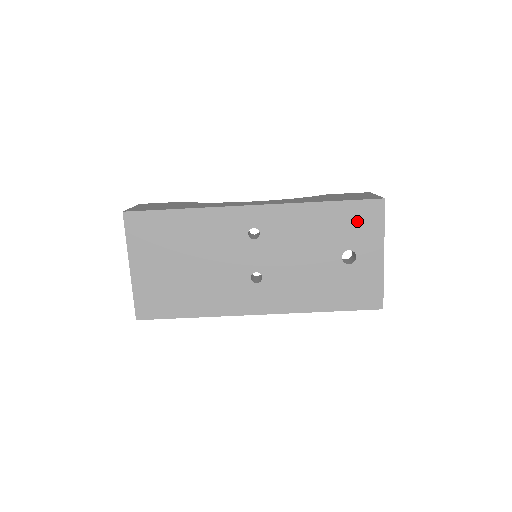
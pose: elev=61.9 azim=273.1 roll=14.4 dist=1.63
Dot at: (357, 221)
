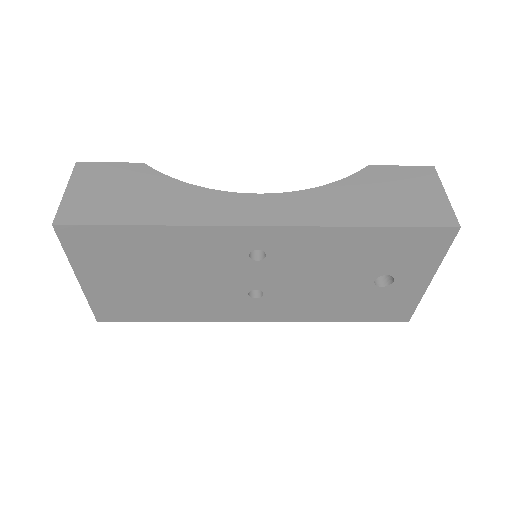
Dot at: (409, 249)
